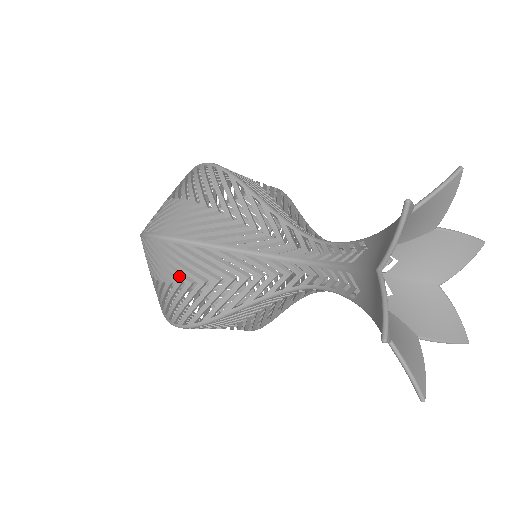
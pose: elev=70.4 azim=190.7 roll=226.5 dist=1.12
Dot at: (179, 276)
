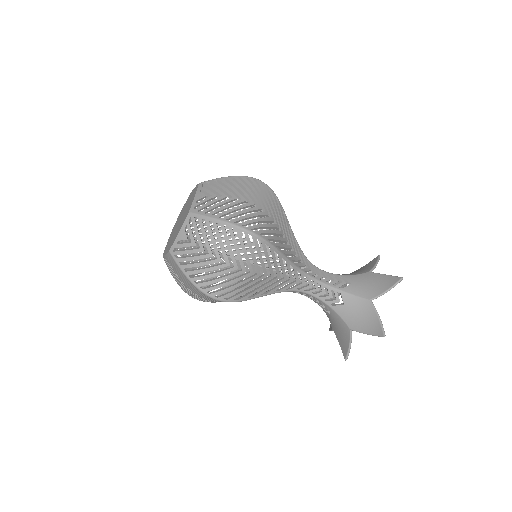
Dot at: (250, 266)
